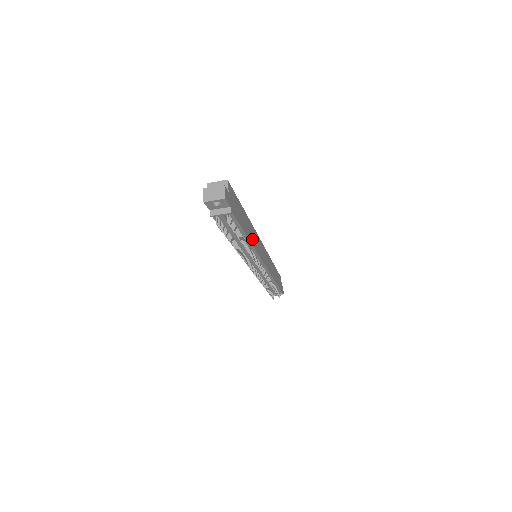
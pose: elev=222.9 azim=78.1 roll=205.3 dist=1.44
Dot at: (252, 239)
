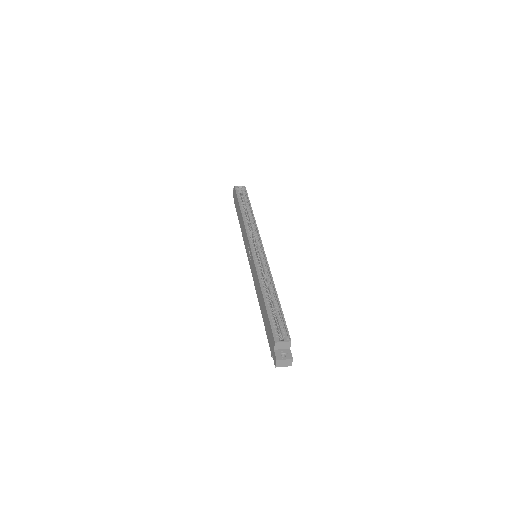
Dot at: occluded
